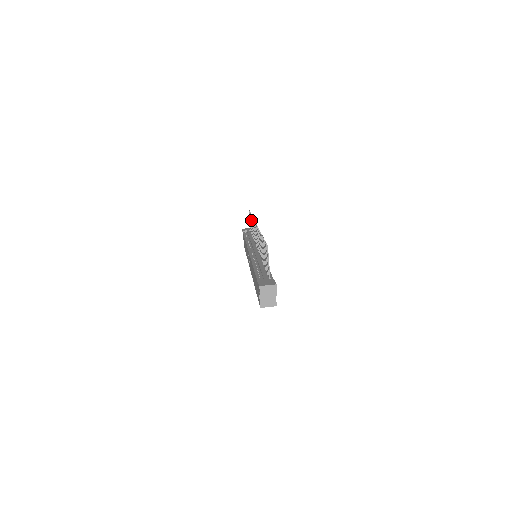
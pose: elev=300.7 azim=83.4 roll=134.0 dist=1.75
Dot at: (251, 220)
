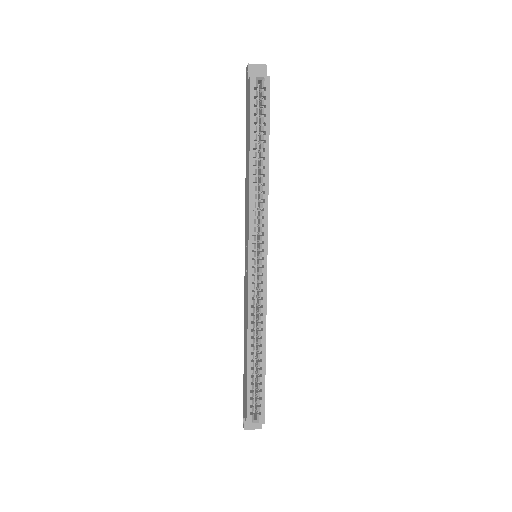
Dot at: occluded
